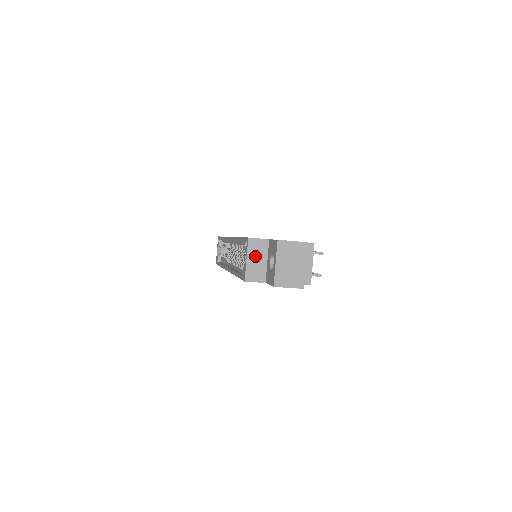
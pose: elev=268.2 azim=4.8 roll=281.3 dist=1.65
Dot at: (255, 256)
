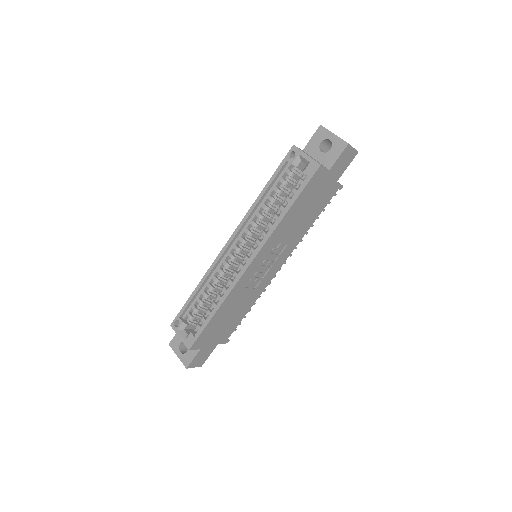
Dot at: occluded
